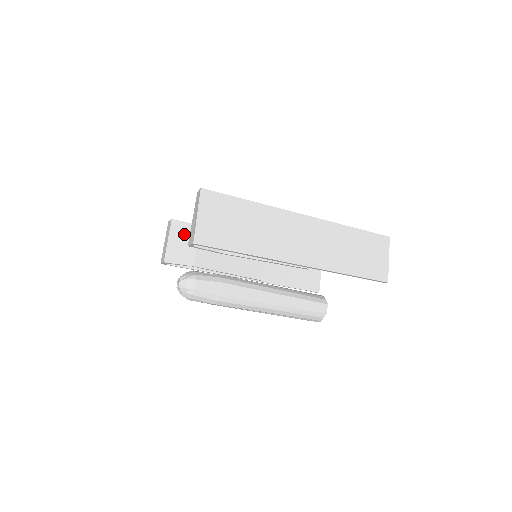
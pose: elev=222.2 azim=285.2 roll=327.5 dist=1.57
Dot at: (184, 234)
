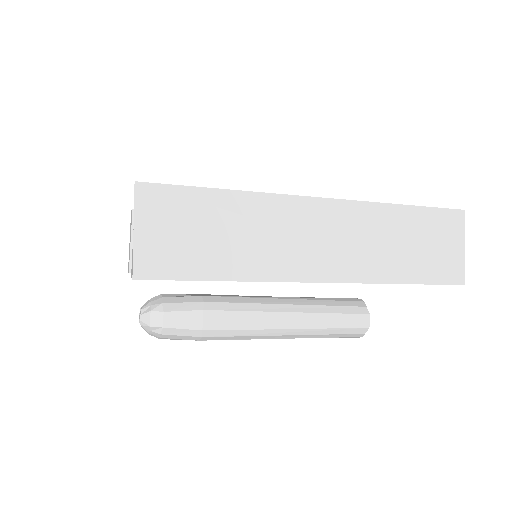
Dot at: occluded
